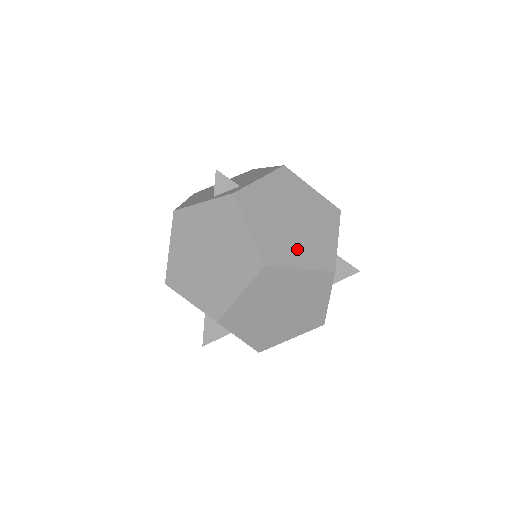
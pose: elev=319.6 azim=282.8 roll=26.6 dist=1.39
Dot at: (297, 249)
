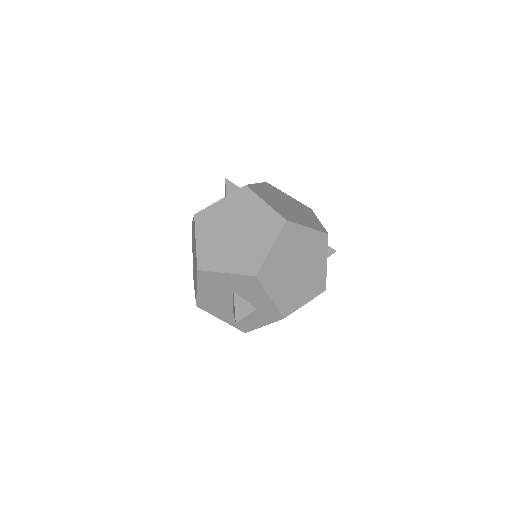
Dot at: (299, 218)
